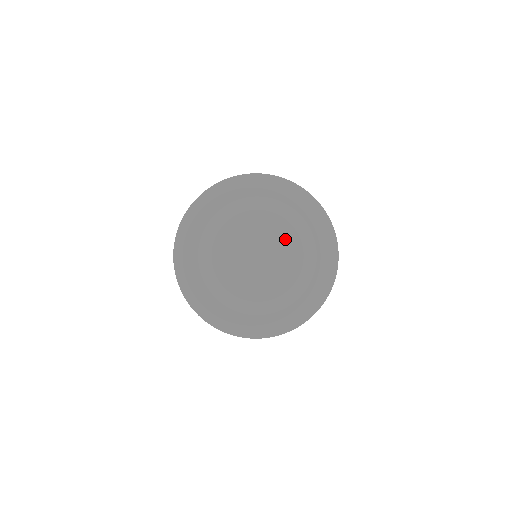
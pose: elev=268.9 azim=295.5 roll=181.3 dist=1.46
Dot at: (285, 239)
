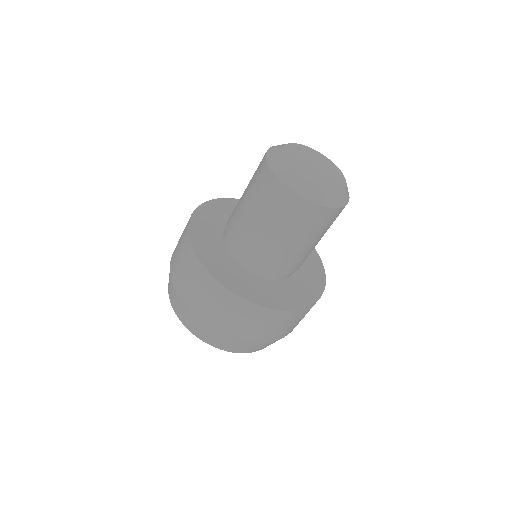
Dot at: (335, 171)
